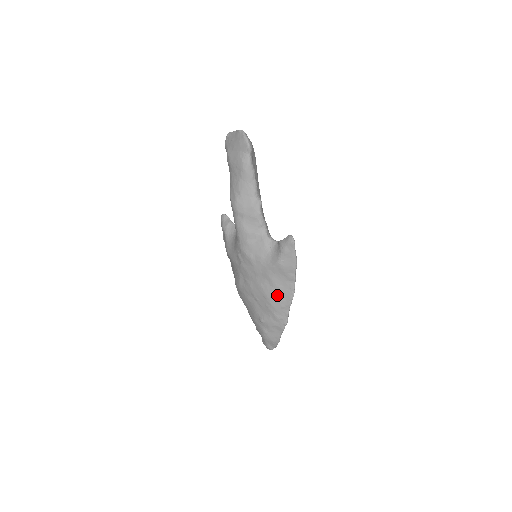
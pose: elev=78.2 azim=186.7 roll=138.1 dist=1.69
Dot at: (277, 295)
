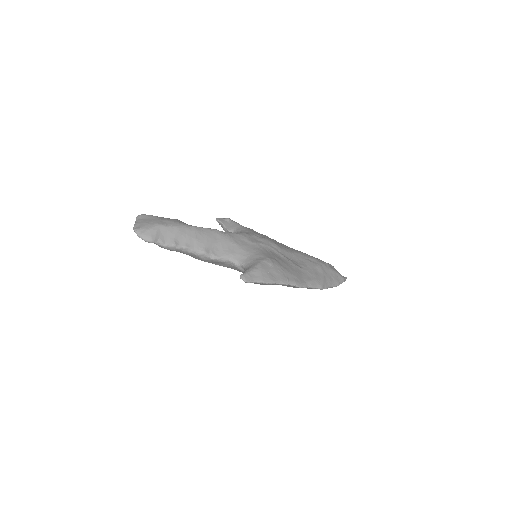
Dot at: occluded
